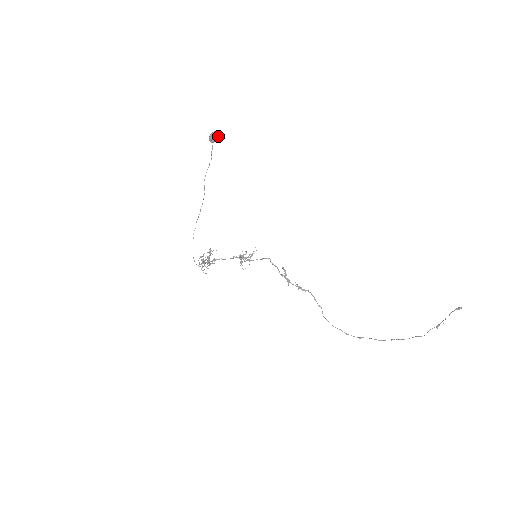
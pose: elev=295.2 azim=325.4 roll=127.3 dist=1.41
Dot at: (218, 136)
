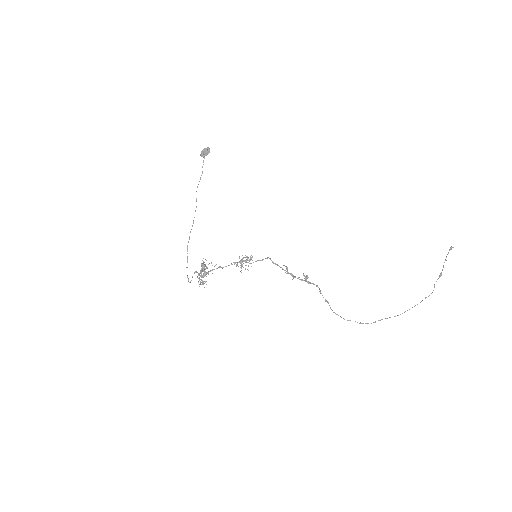
Dot at: (209, 151)
